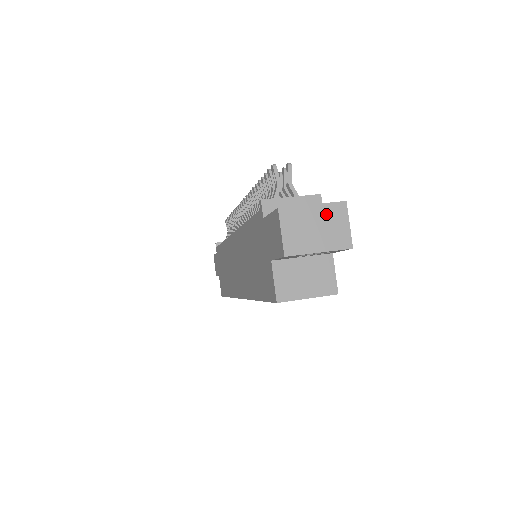
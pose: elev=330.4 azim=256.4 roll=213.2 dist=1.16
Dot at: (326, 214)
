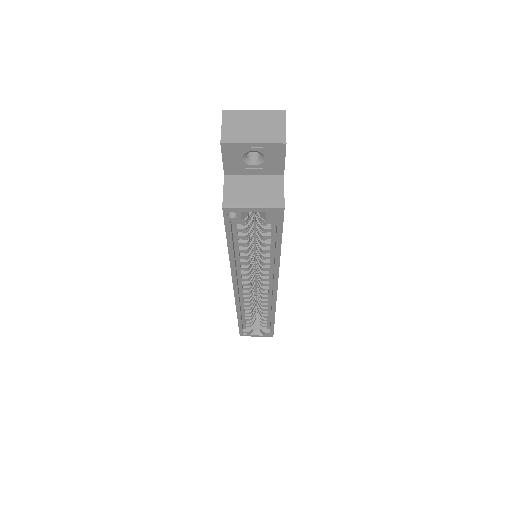
Dot at: (265, 118)
